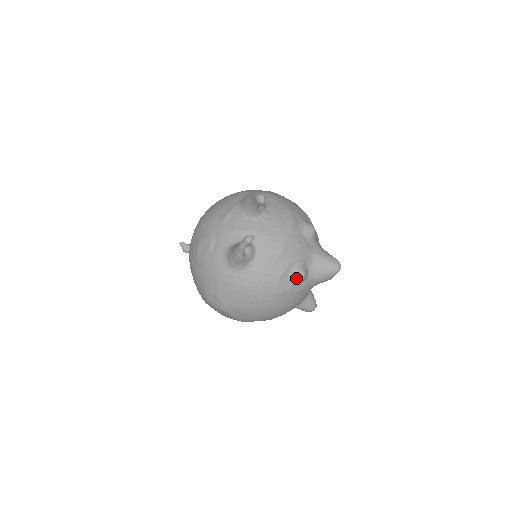
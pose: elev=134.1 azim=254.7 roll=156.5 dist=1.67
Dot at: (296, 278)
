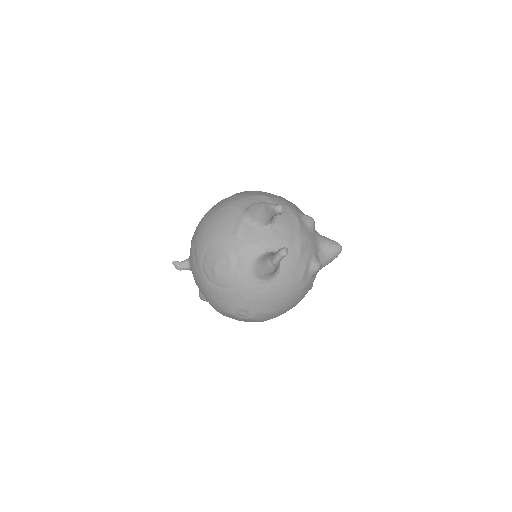
Dot at: (314, 271)
